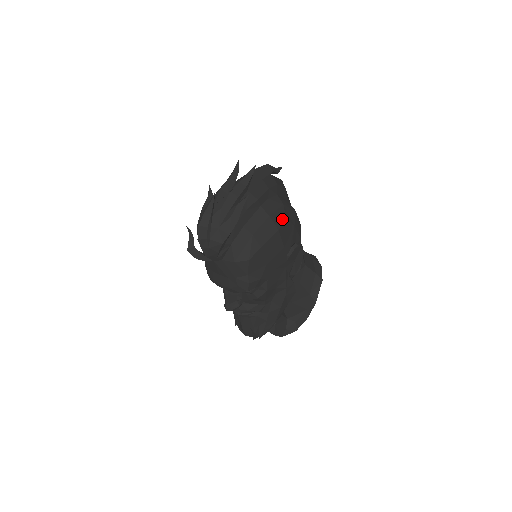
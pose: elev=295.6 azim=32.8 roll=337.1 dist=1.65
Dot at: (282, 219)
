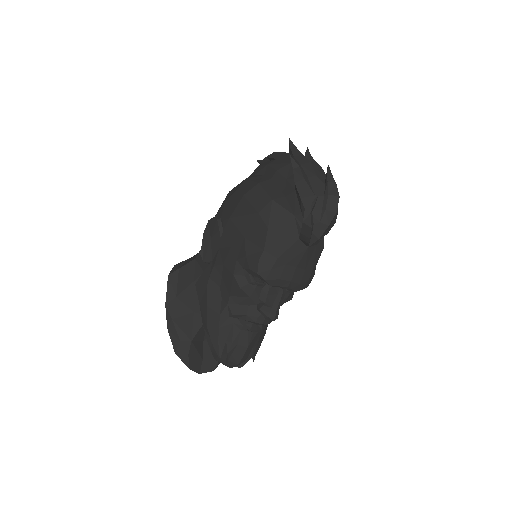
Dot at: occluded
